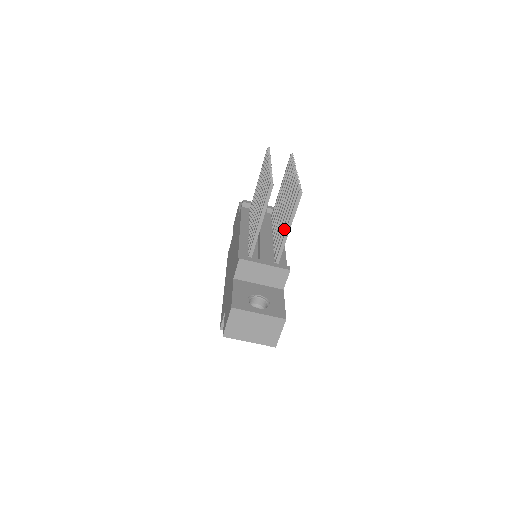
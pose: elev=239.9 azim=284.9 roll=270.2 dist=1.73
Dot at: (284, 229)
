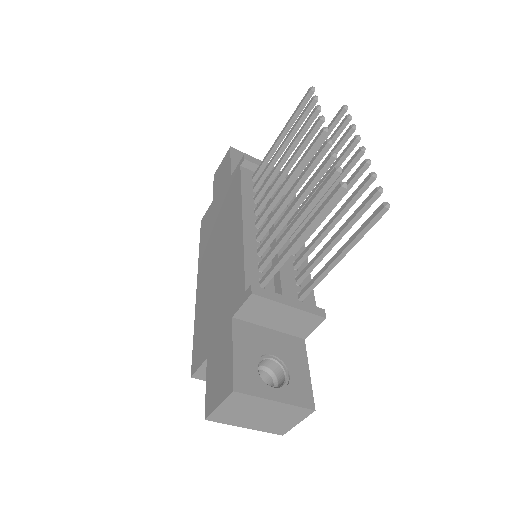
Dot at: (327, 247)
